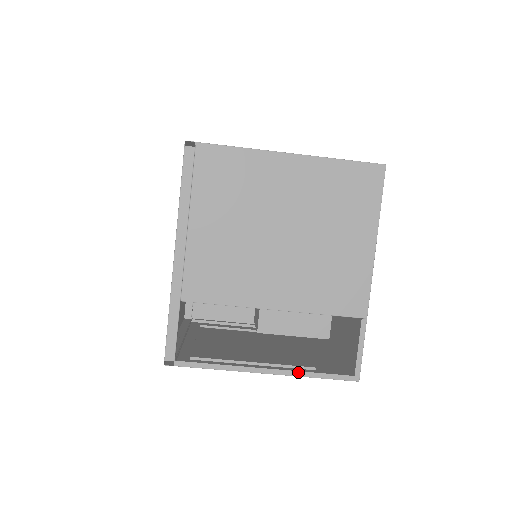
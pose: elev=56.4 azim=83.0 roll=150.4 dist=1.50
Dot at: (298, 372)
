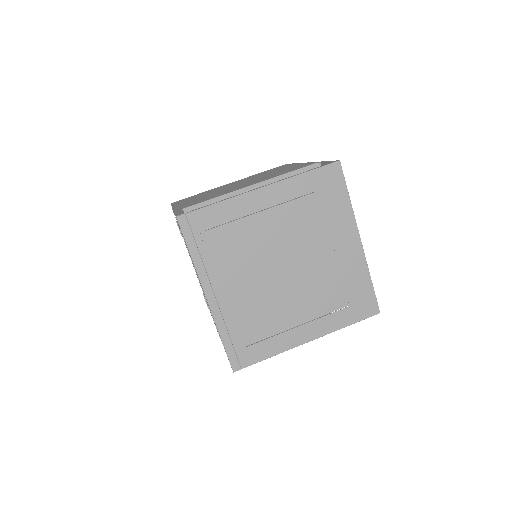
Dot at: (288, 178)
